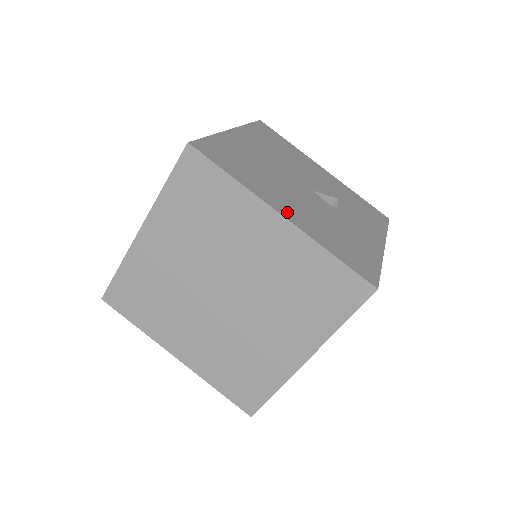
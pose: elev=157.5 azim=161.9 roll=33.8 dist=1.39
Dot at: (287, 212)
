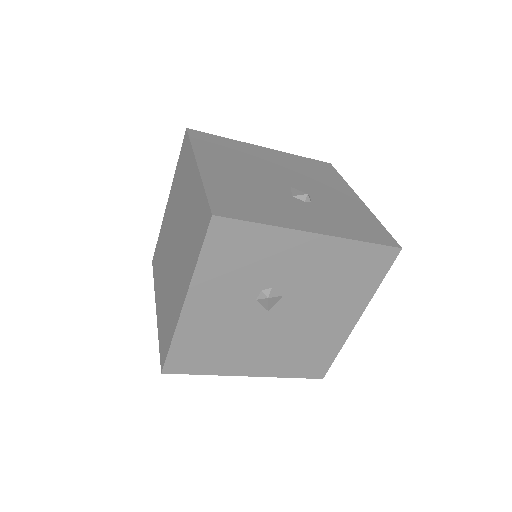
Dot at: (209, 167)
